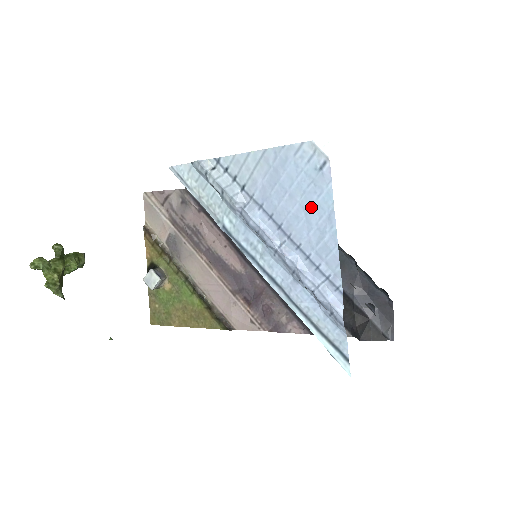
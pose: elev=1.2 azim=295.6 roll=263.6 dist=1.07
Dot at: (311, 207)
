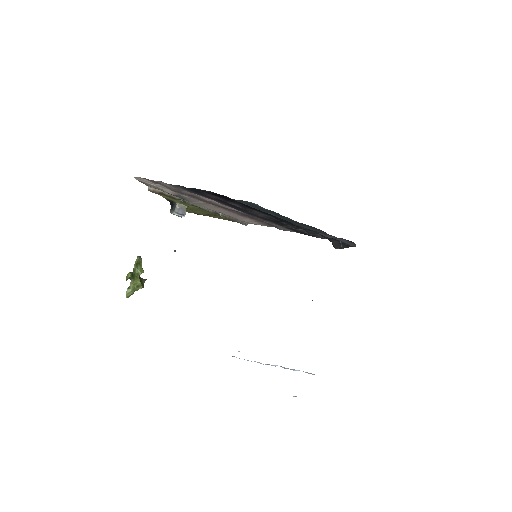
Dot at: occluded
